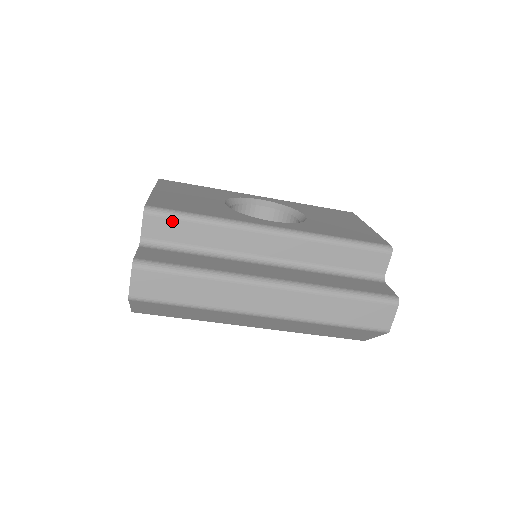
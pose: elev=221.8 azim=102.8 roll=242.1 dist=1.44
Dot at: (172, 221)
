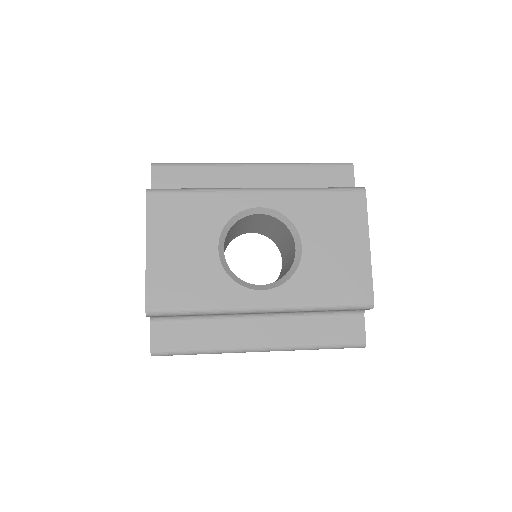
Dot at: occluded
